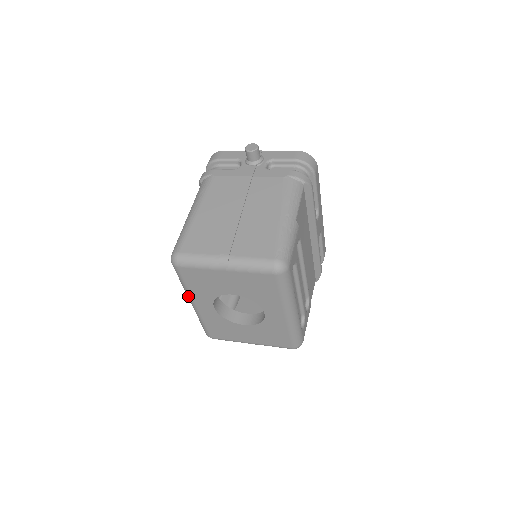
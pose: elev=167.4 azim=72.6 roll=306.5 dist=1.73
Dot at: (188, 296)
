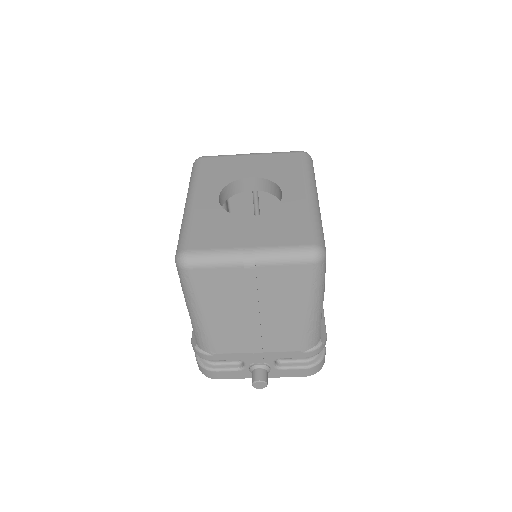
Dot at: (191, 191)
